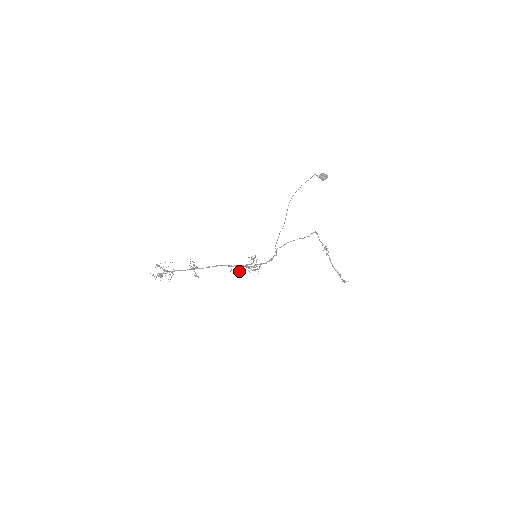
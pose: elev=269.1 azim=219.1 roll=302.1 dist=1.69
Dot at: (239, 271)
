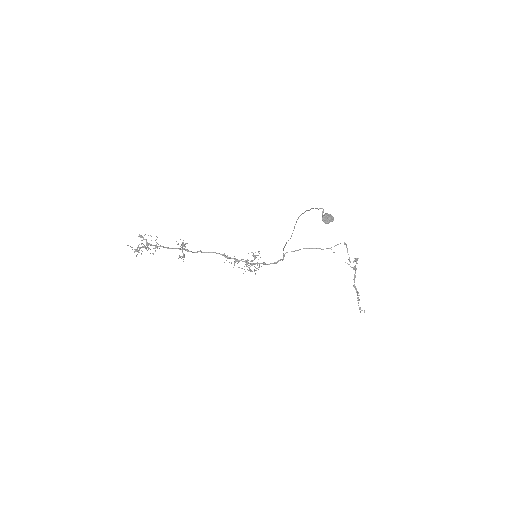
Dot at: occluded
